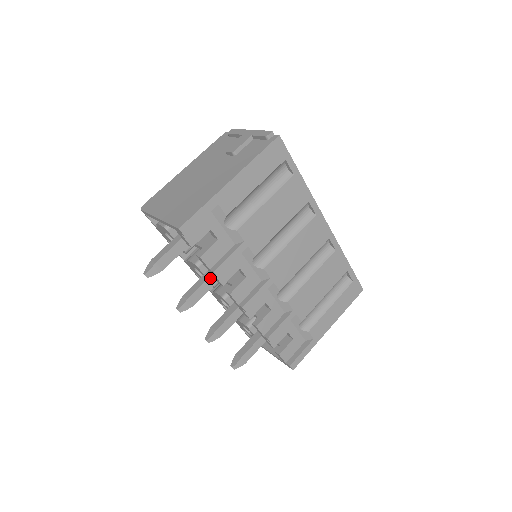
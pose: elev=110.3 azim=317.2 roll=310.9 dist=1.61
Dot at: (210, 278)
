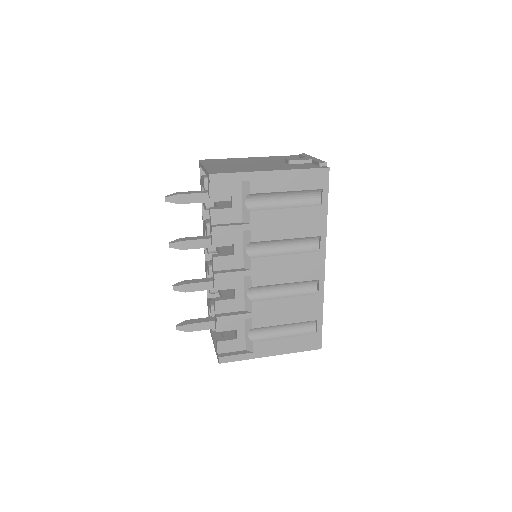
Dot at: (209, 239)
